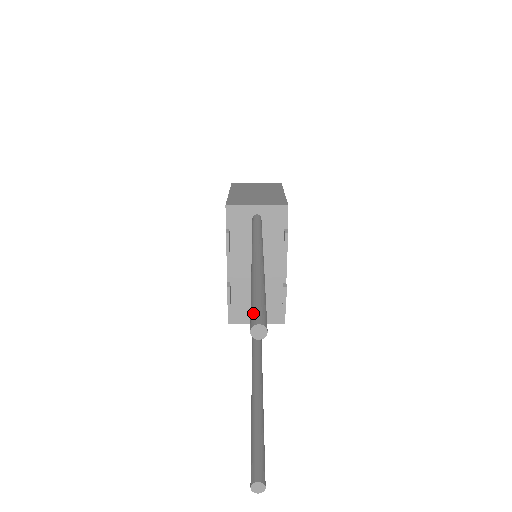
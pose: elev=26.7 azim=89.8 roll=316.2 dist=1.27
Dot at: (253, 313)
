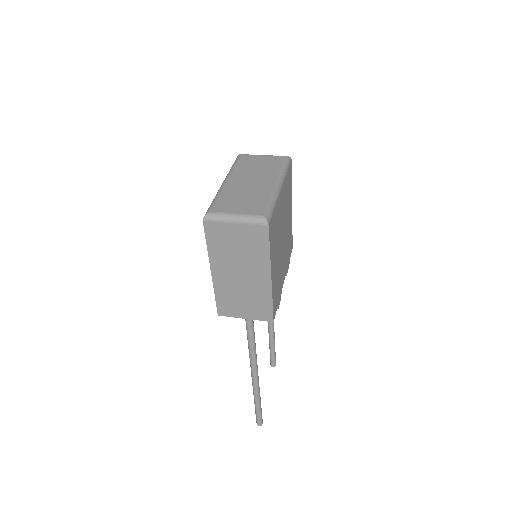
Dot at: (256, 420)
